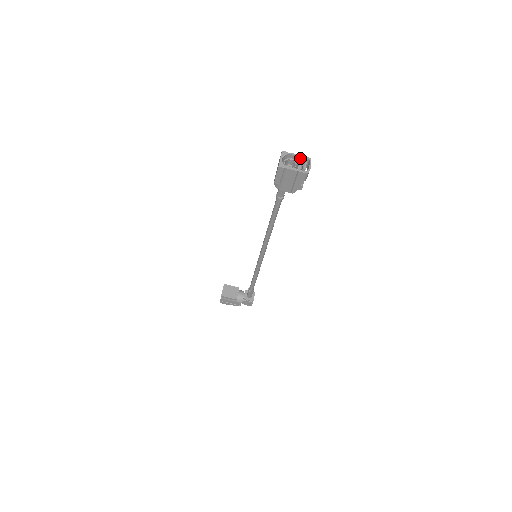
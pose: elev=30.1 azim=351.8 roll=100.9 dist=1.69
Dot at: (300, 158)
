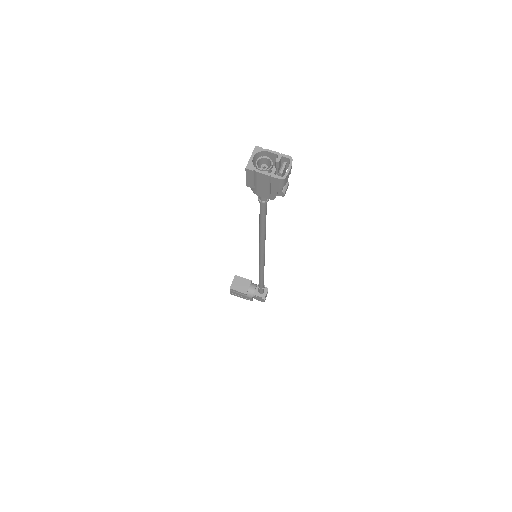
Dot at: (278, 157)
